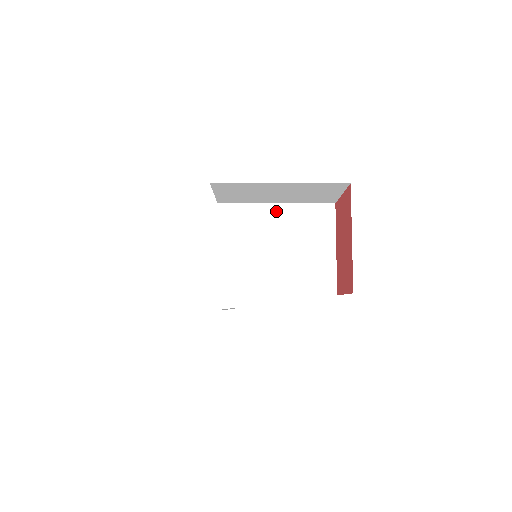
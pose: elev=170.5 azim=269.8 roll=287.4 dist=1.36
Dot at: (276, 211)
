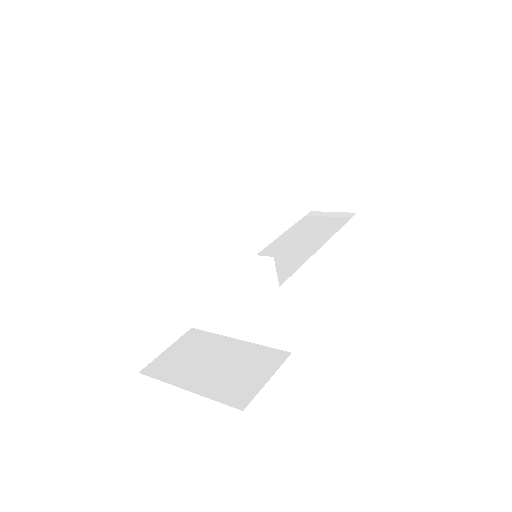
Dot at: (218, 259)
